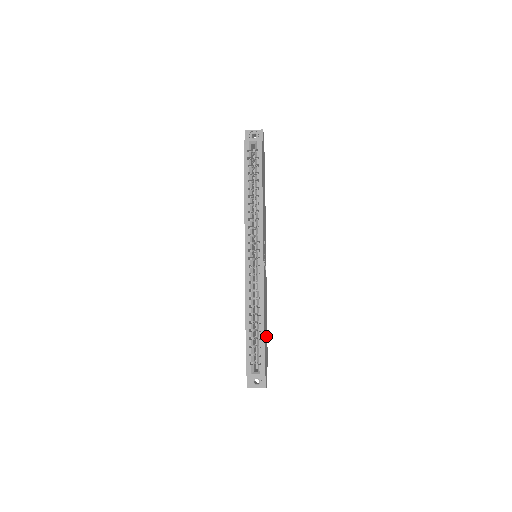
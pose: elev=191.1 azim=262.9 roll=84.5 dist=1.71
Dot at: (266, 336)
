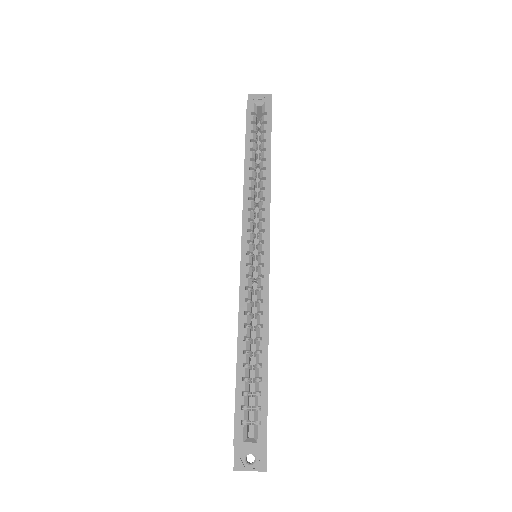
Dot at: occluded
